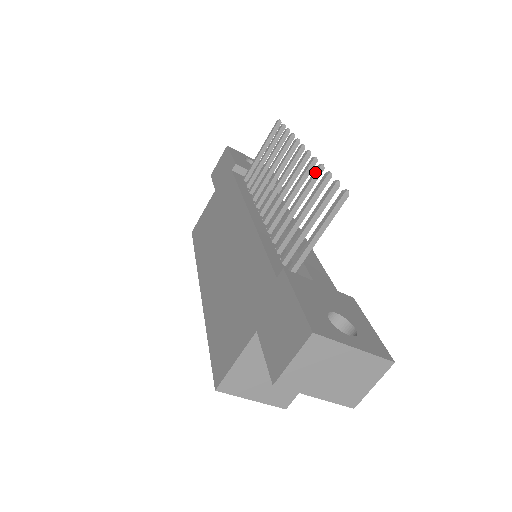
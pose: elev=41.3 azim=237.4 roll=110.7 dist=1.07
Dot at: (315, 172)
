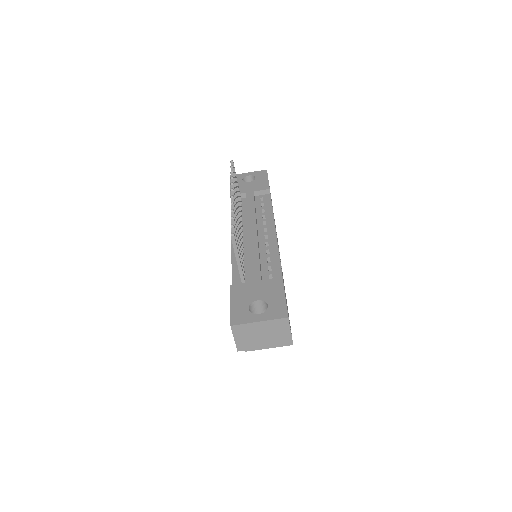
Dot at: (231, 215)
